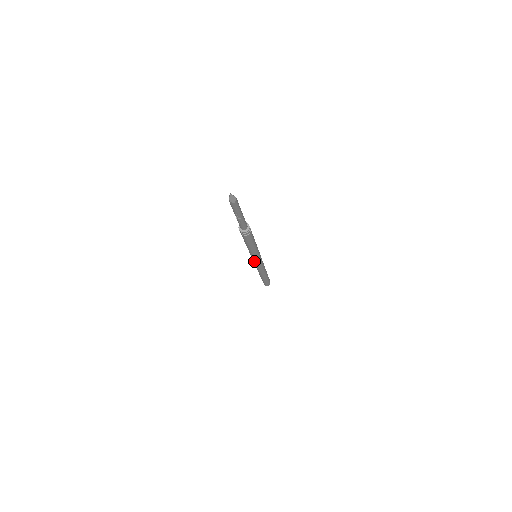
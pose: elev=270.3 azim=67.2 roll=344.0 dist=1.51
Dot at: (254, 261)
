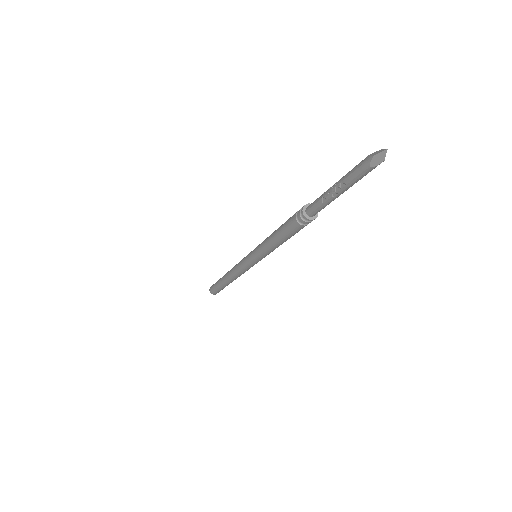
Dot at: (247, 259)
